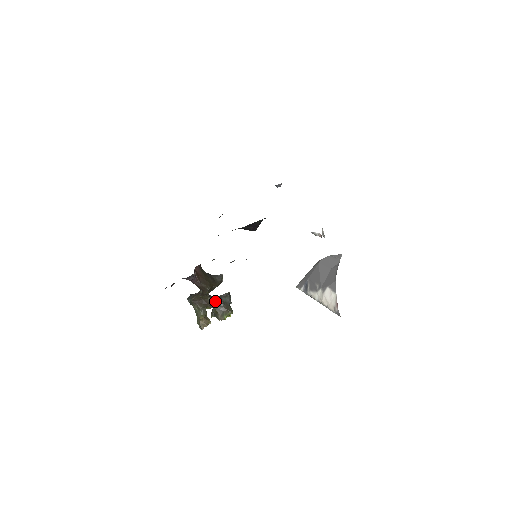
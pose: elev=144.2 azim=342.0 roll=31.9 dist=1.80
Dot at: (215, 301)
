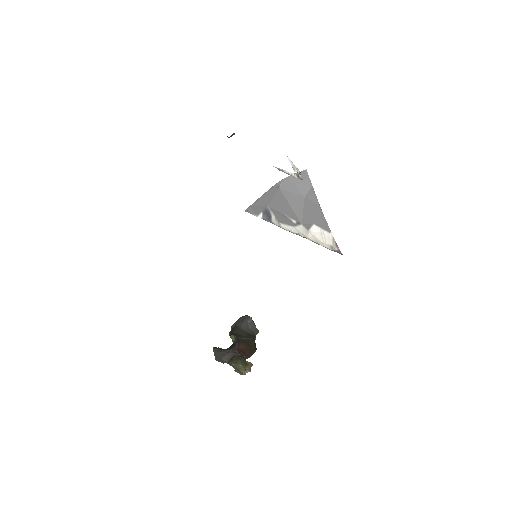
Dot at: occluded
